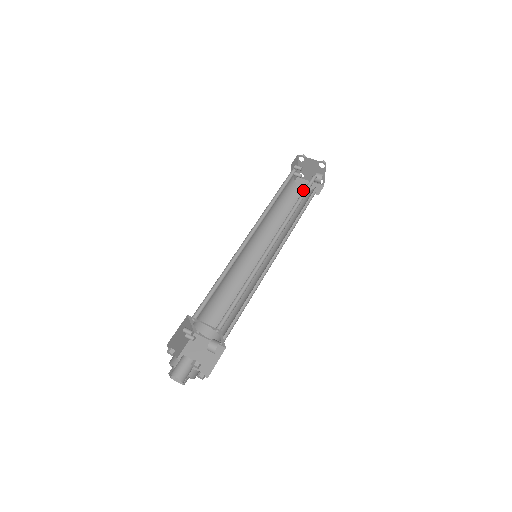
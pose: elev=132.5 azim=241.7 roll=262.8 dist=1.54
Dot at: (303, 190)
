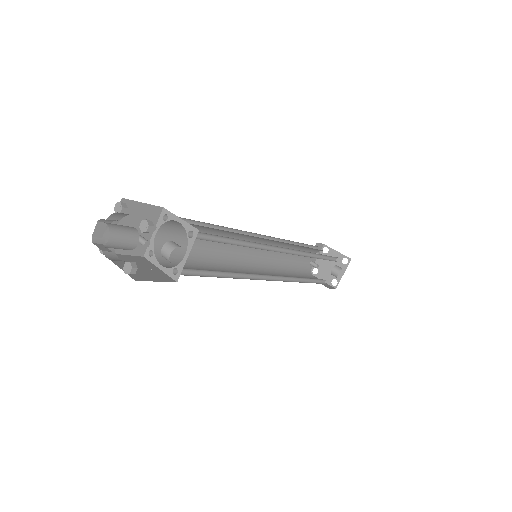
Dot at: occluded
